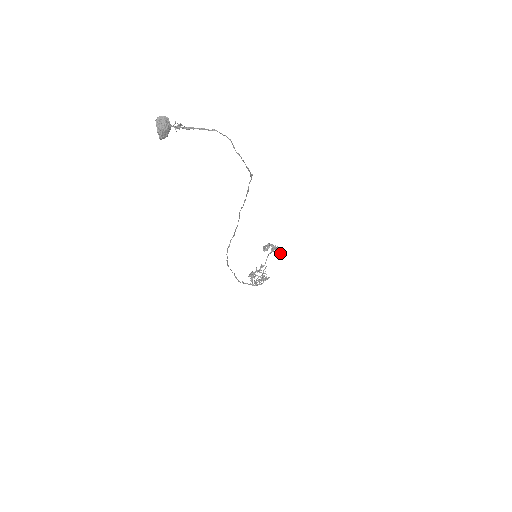
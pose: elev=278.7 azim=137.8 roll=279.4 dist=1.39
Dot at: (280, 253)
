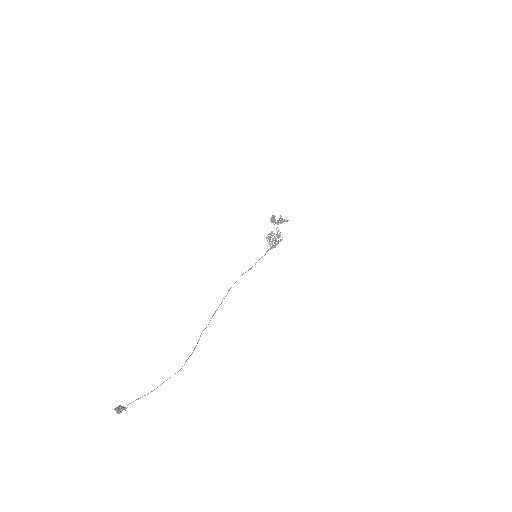
Dot at: (286, 221)
